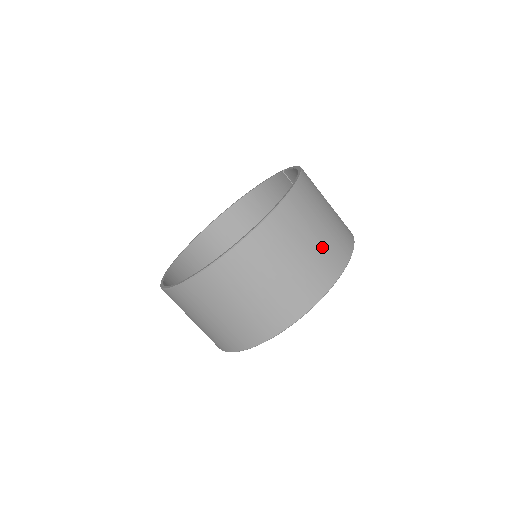
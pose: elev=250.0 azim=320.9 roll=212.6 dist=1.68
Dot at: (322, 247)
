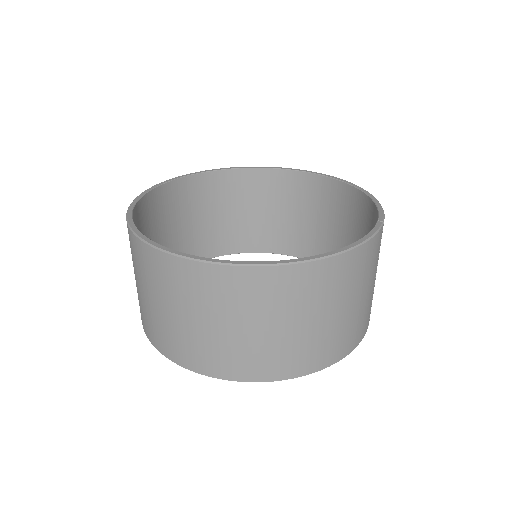
Dot at: (232, 343)
